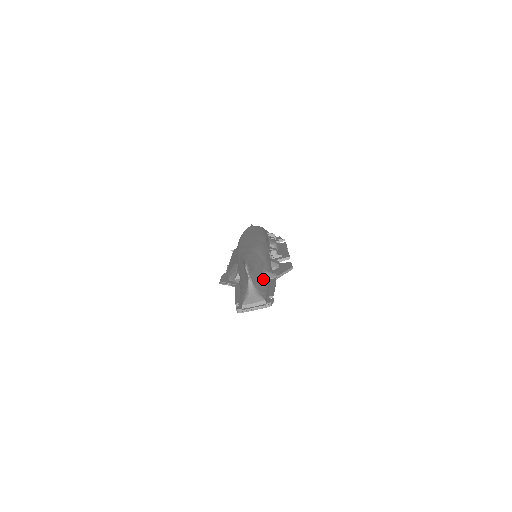
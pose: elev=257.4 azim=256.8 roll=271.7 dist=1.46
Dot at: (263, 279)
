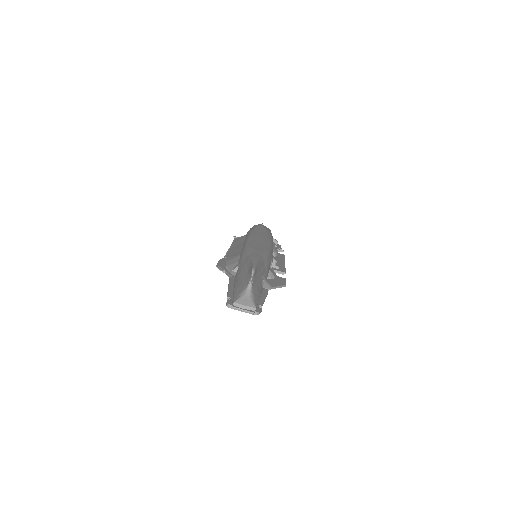
Dot at: (260, 286)
